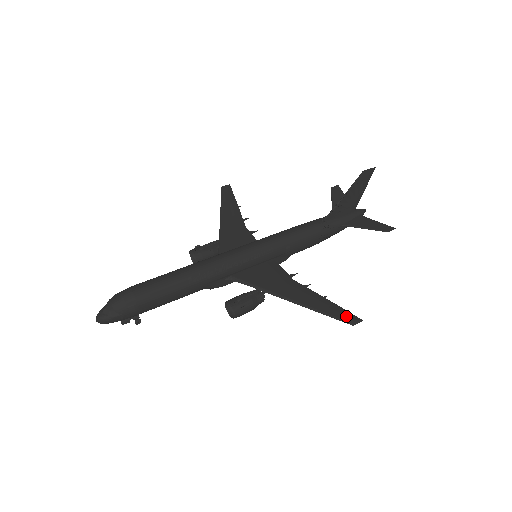
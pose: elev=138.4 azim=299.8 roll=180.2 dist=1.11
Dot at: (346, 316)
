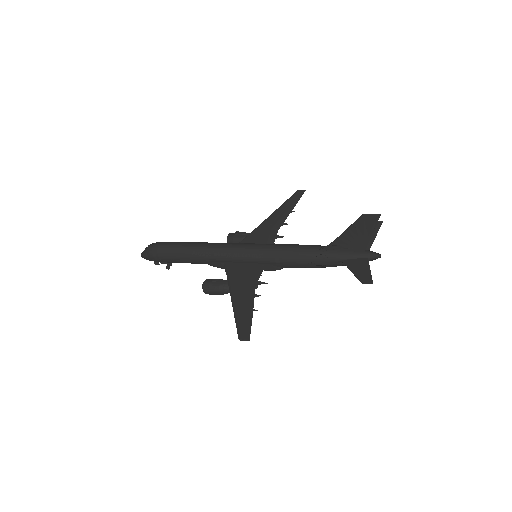
Dot at: (244, 331)
